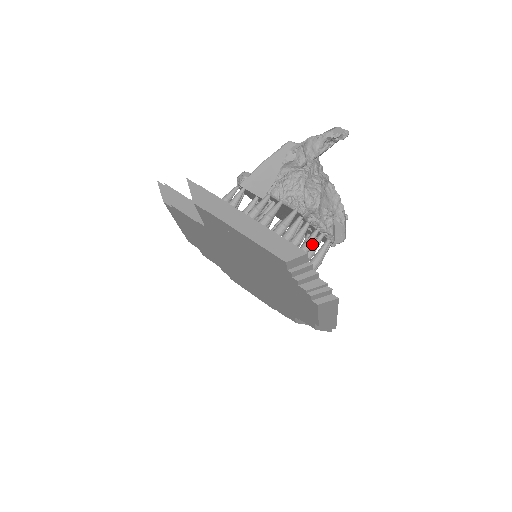
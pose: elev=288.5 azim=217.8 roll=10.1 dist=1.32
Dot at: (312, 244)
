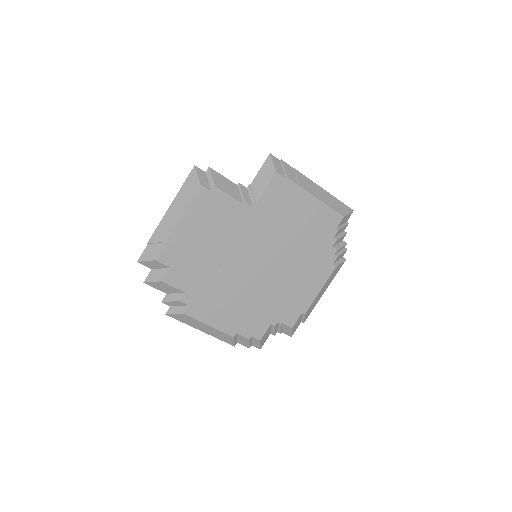
Dot at: occluded
